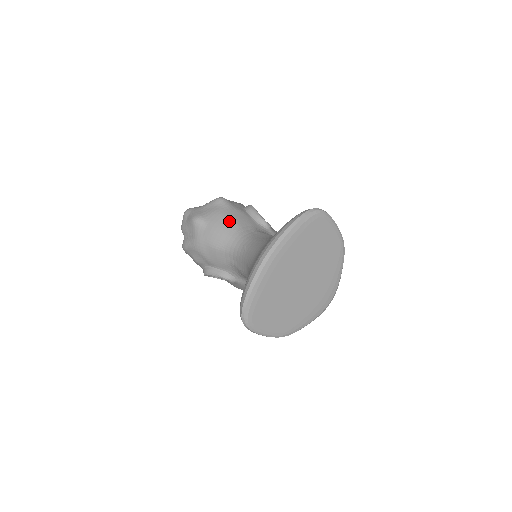
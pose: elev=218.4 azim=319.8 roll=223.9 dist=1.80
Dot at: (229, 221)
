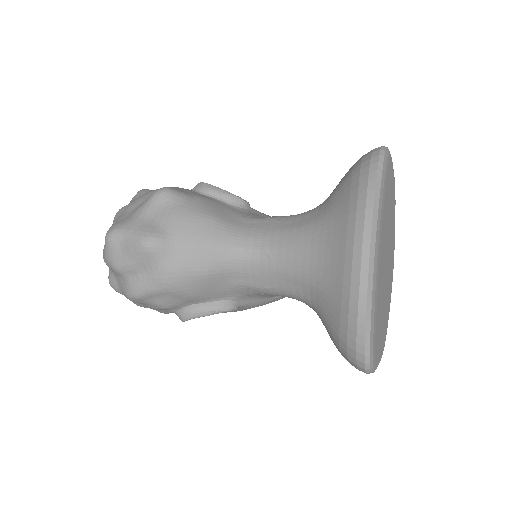
Dot at: (208, 221)
